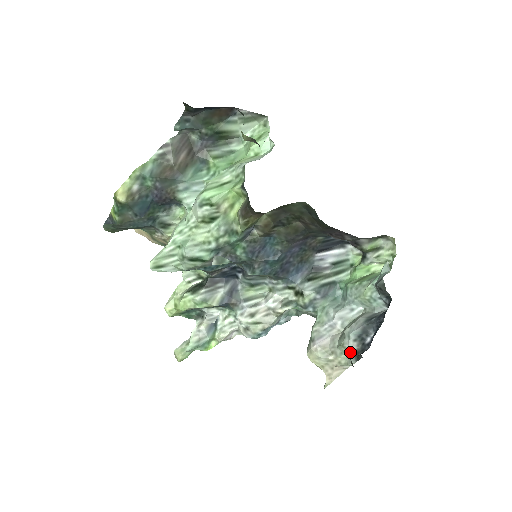
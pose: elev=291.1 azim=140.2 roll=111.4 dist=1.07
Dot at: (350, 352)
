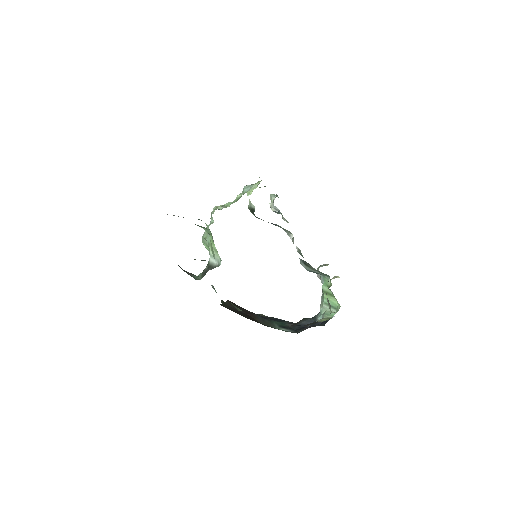
Dot at: occluded
